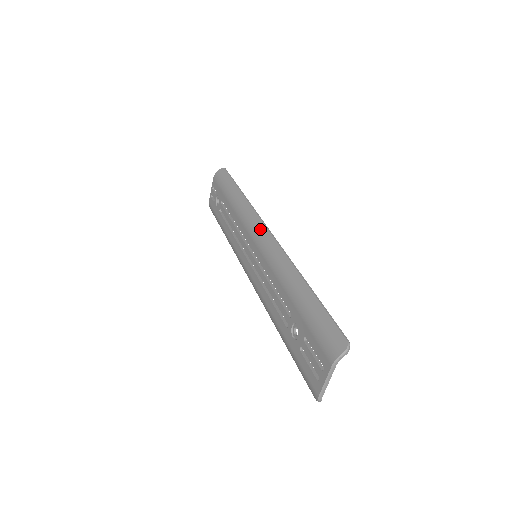
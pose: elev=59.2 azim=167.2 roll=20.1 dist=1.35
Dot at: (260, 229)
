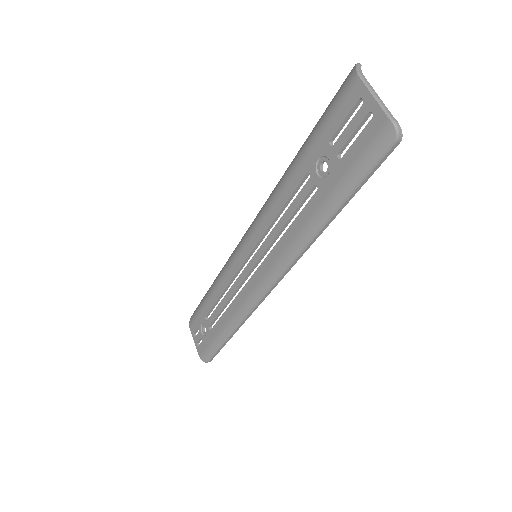
Dot at: (242, 238)
